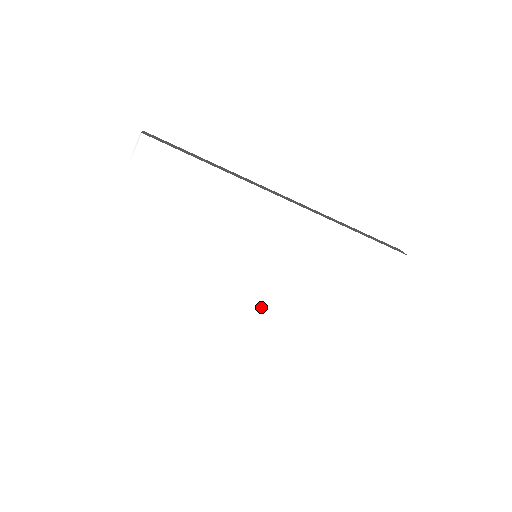
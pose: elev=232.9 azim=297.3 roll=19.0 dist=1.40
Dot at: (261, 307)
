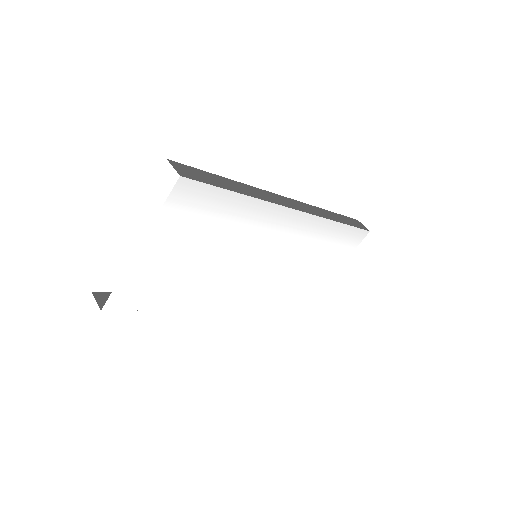
Dot at: (254, 296)
